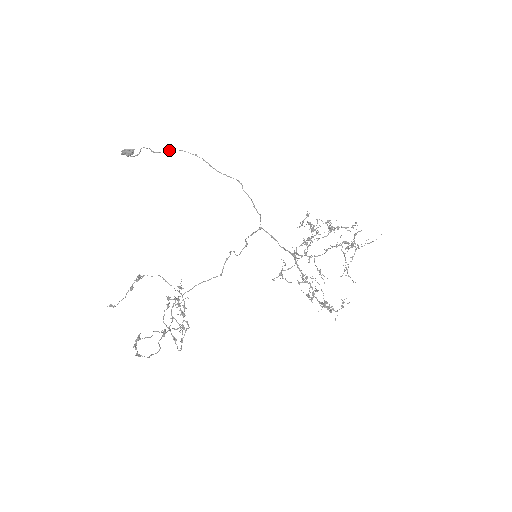
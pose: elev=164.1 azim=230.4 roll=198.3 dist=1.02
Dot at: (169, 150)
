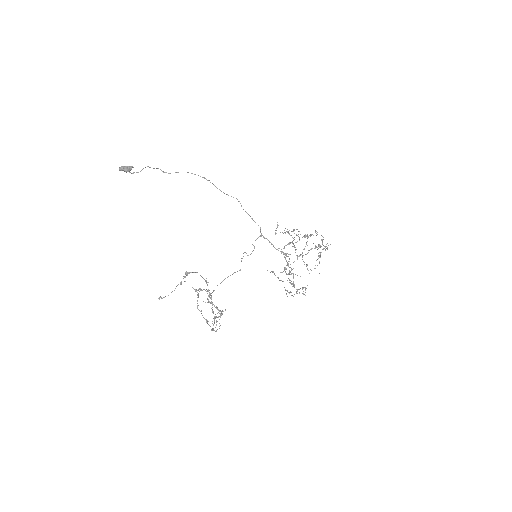
Dot at: occluded
